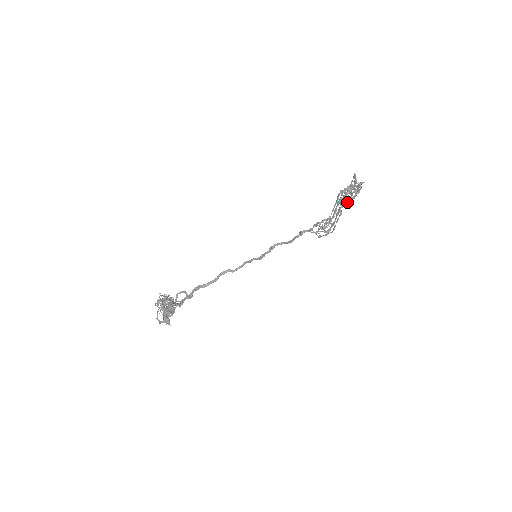
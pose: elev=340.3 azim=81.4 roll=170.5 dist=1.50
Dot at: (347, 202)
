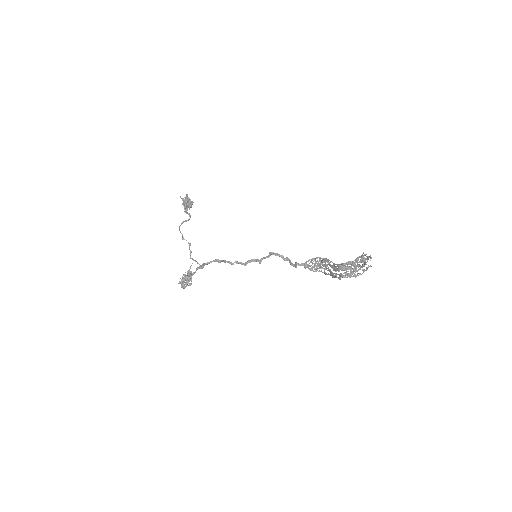
Dot at: occluded
